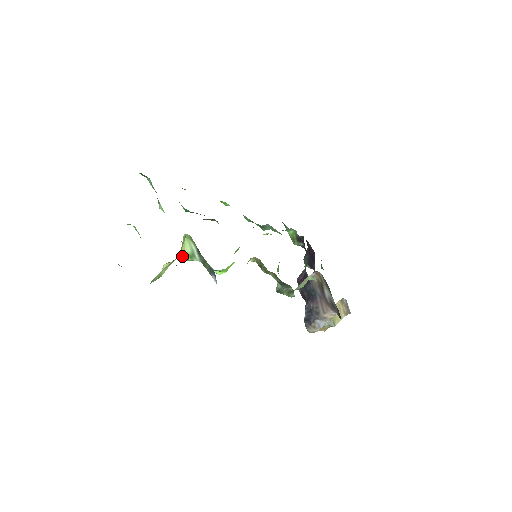
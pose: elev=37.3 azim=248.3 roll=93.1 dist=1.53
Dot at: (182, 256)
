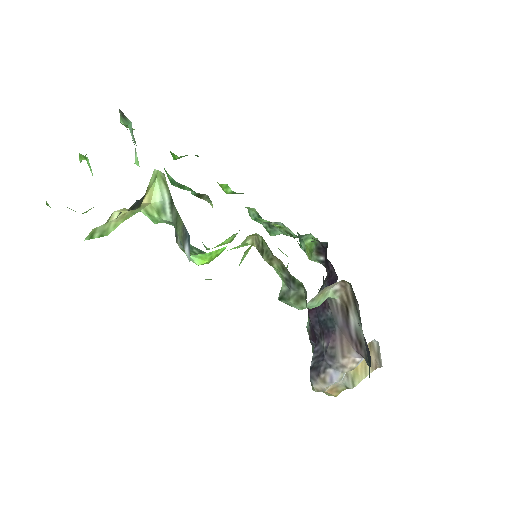
Dot at: (146, 209)
